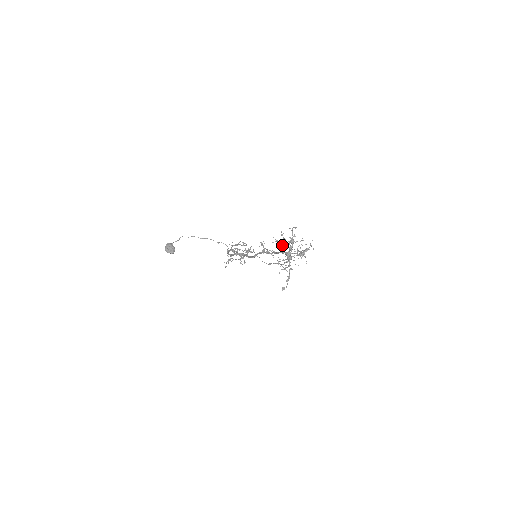
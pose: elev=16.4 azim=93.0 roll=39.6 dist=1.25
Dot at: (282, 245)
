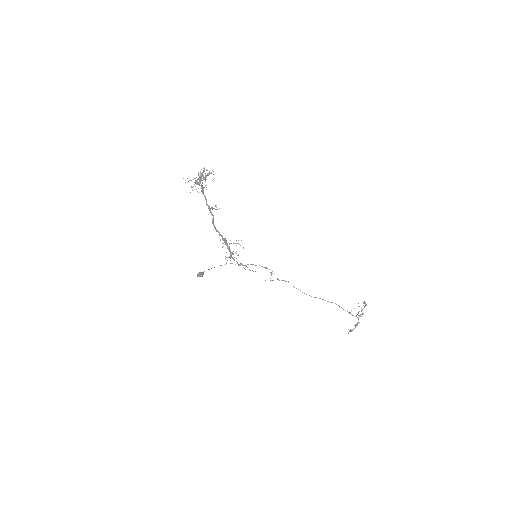
Dot at: occluded
